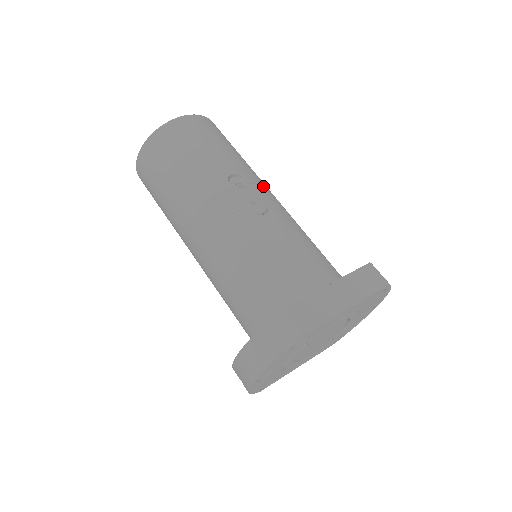
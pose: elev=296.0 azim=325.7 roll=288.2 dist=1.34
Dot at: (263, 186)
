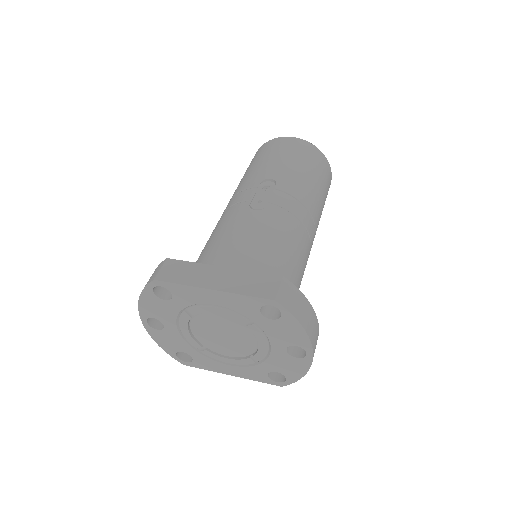
Dot at: (292, 198)
